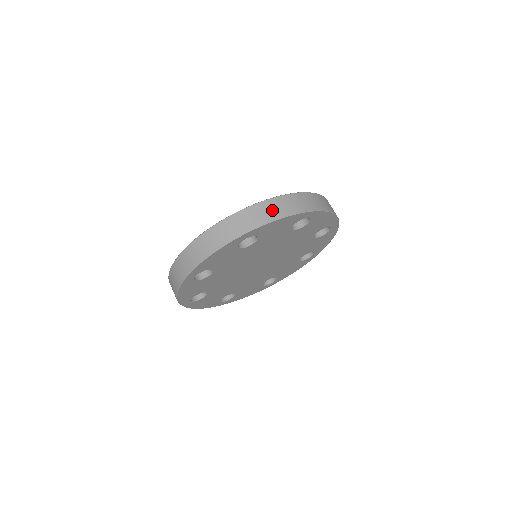
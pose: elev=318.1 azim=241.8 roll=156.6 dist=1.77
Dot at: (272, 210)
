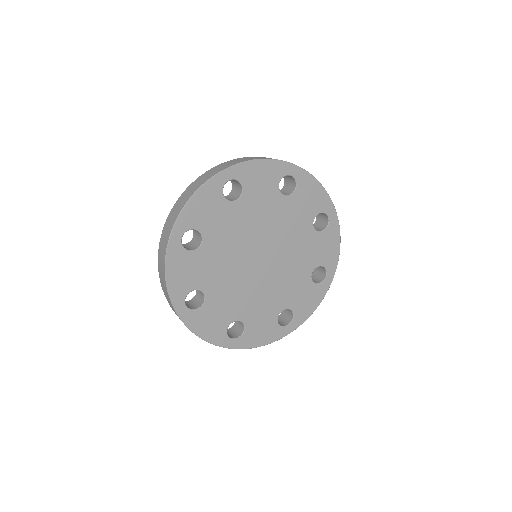
Dot at: (251, 158)
